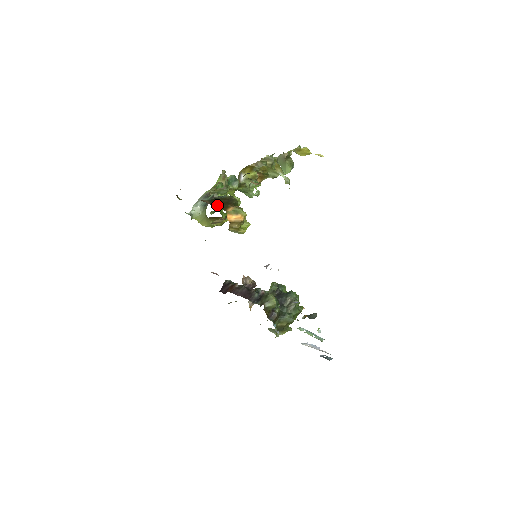
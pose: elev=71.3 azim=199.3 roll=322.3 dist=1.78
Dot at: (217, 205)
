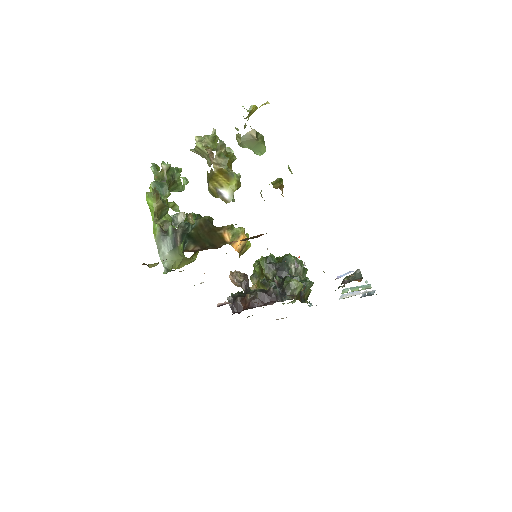
Dot at: (209, 243)
